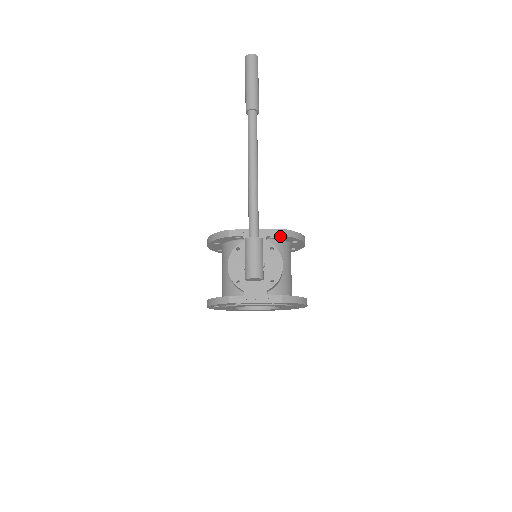
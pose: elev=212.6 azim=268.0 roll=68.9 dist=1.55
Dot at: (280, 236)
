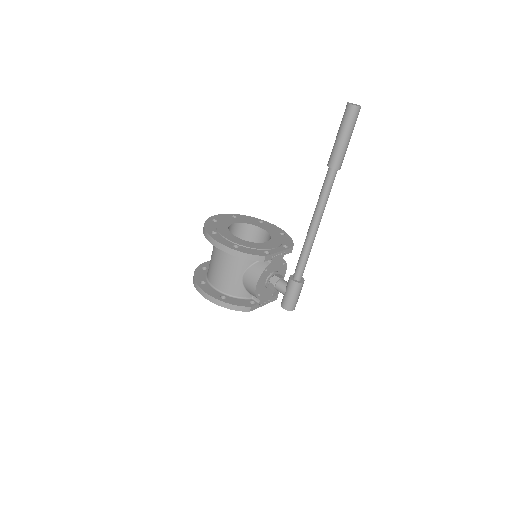
Dot at: occluded
